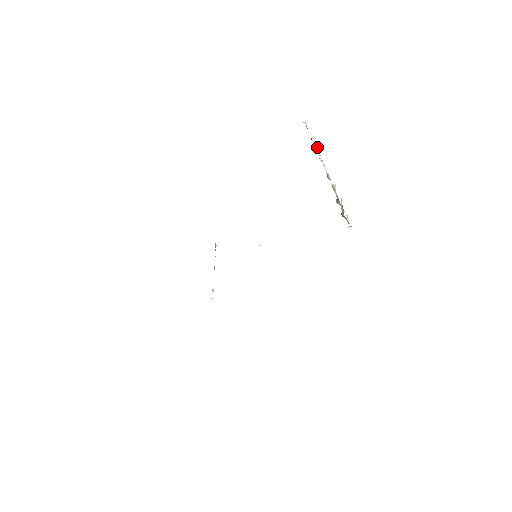
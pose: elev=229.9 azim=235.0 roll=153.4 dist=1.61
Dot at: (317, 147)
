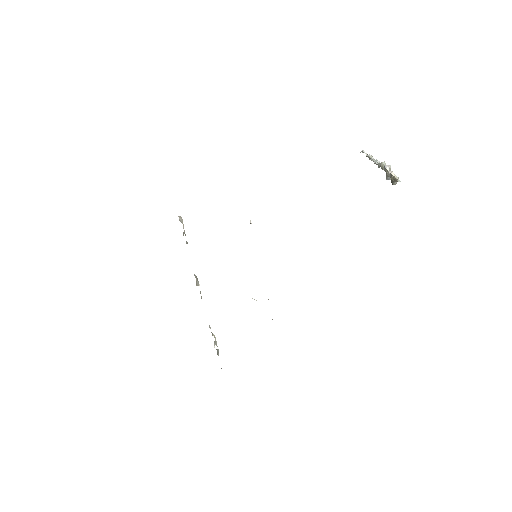
Dot at: (369, 154)
